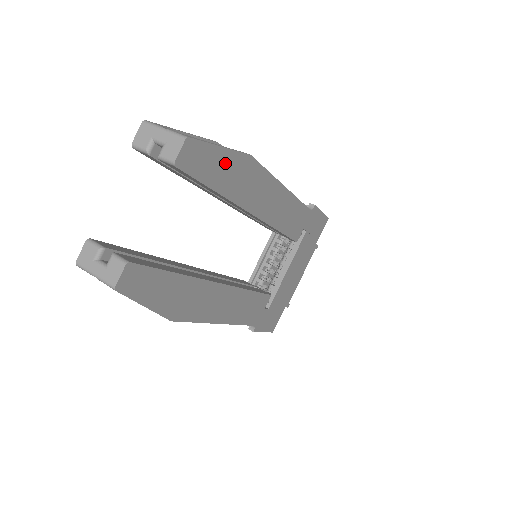
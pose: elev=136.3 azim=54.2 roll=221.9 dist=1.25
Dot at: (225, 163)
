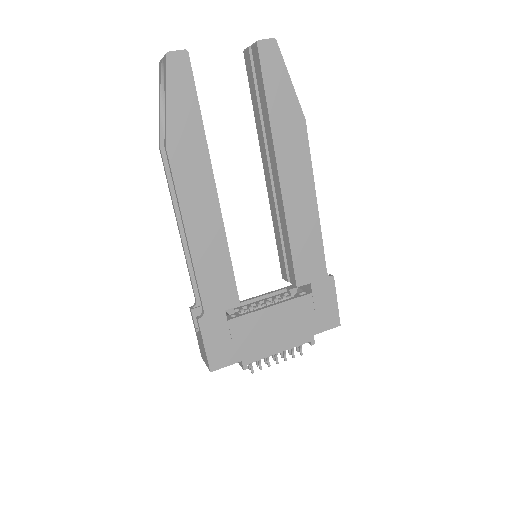
Dot at: (286, 94)
